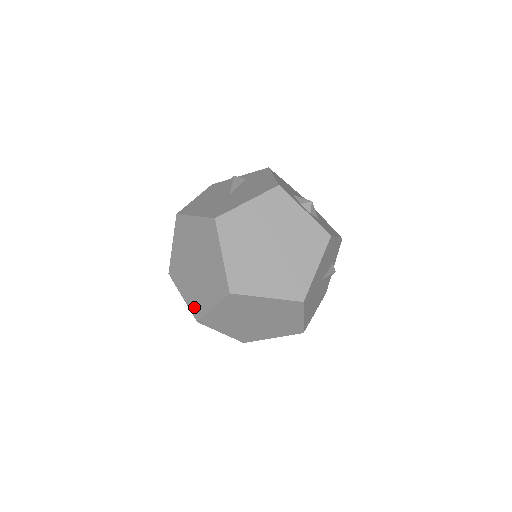
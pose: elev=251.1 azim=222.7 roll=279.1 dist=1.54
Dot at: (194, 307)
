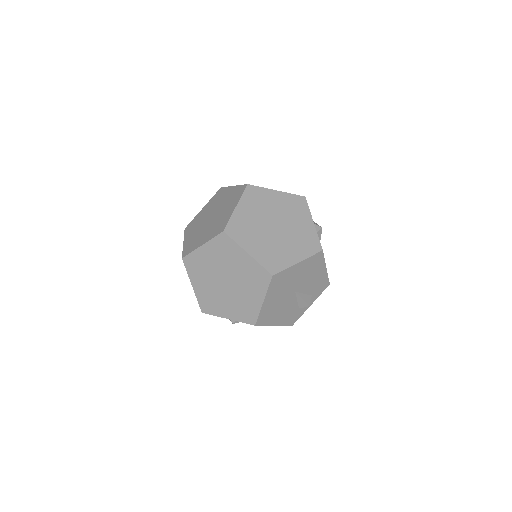
Dot at: (188, 248)
